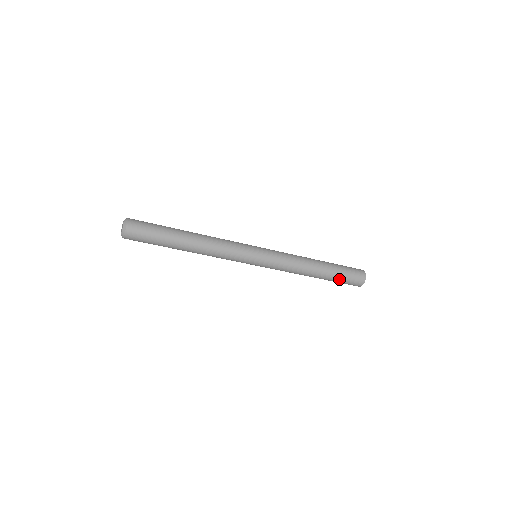
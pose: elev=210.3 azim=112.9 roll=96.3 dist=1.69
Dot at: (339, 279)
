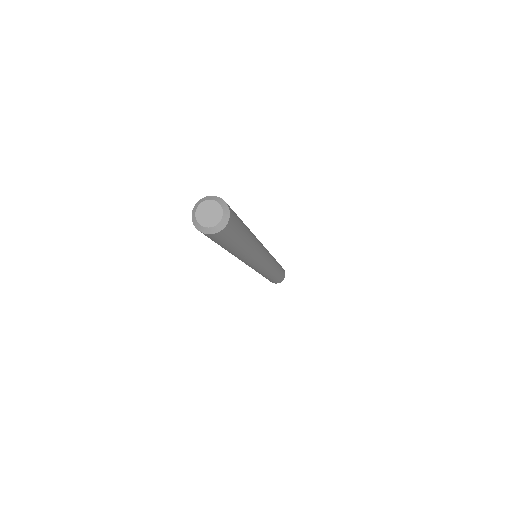
Dot at: (281, 275)
